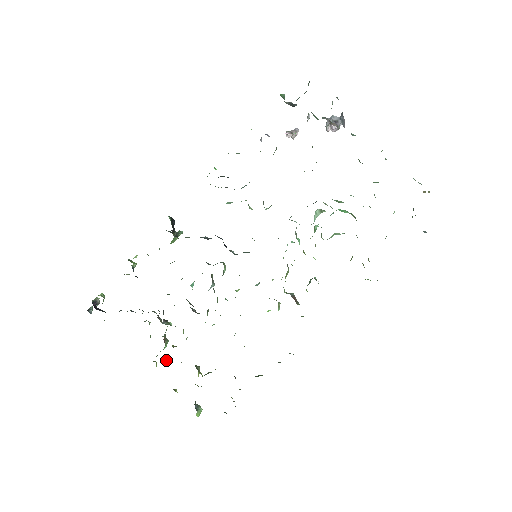
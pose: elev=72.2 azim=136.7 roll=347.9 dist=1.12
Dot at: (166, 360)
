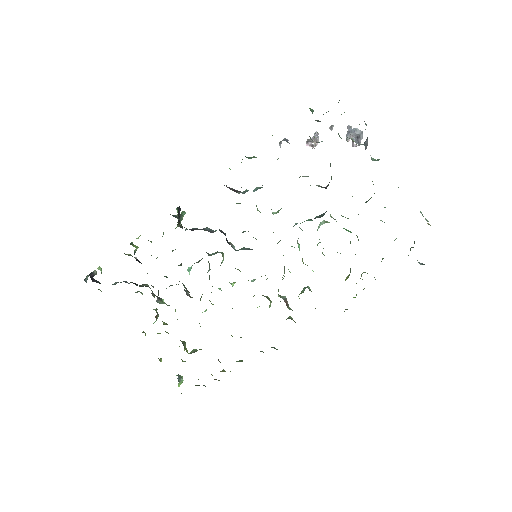
Dot at: occluded
